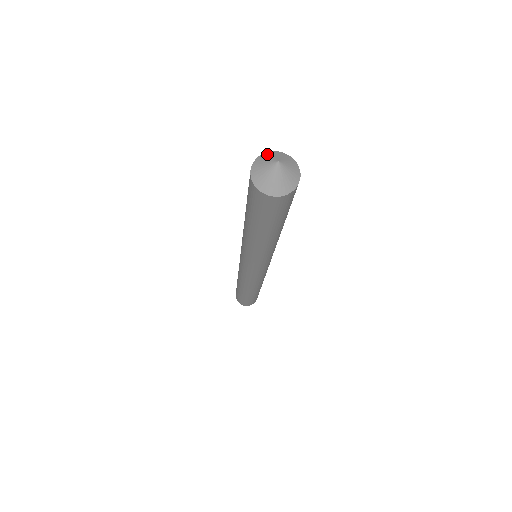
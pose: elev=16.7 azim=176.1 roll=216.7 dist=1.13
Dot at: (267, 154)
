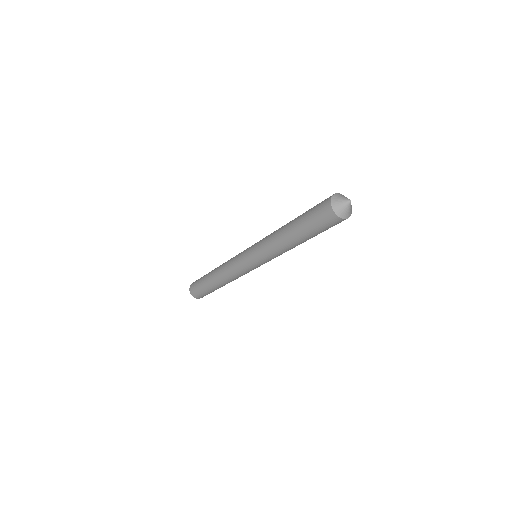
Dot at: (336, 197)
